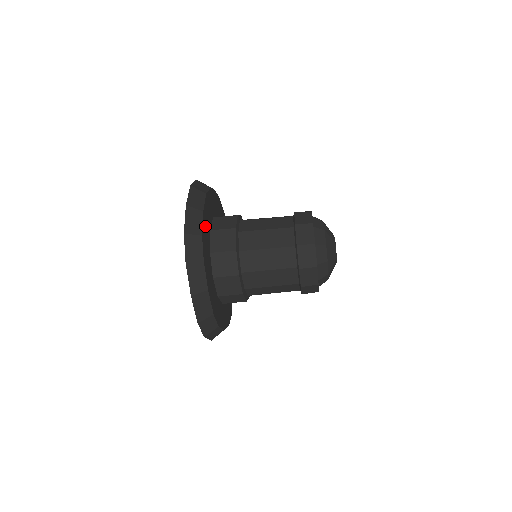
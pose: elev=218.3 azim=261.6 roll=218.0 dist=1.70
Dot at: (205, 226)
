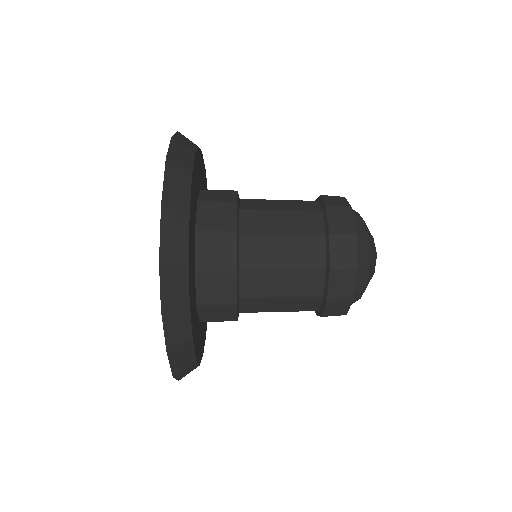
Dot at: (191, 235)
